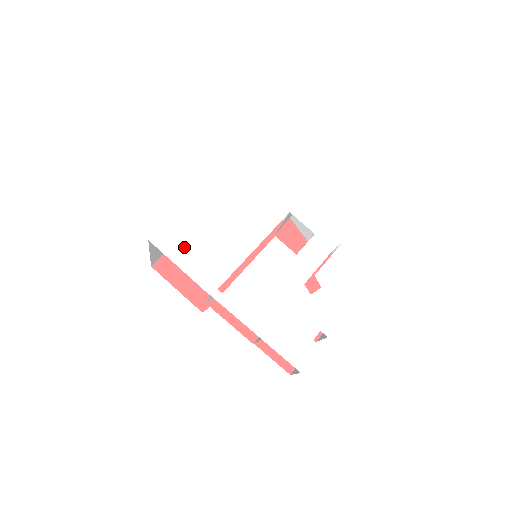
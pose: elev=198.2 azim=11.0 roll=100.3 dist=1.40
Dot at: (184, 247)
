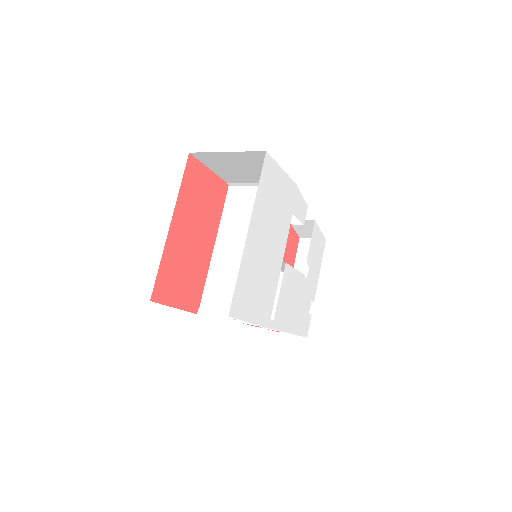
Dot at: (249, 301)
